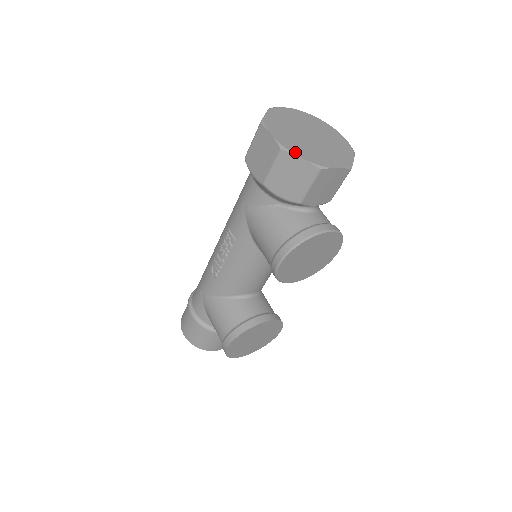
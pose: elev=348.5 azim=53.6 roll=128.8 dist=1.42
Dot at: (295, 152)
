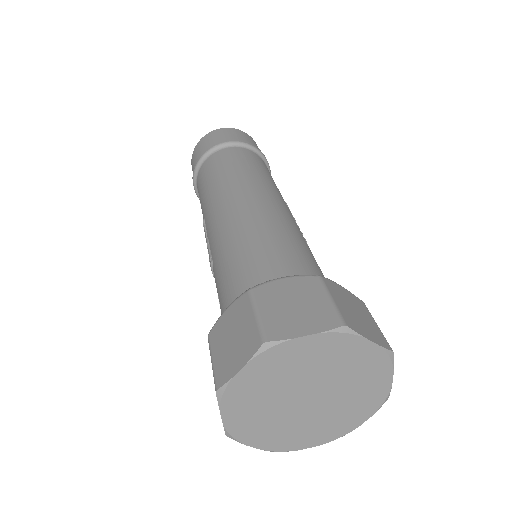
Dot at: (247, 441)
